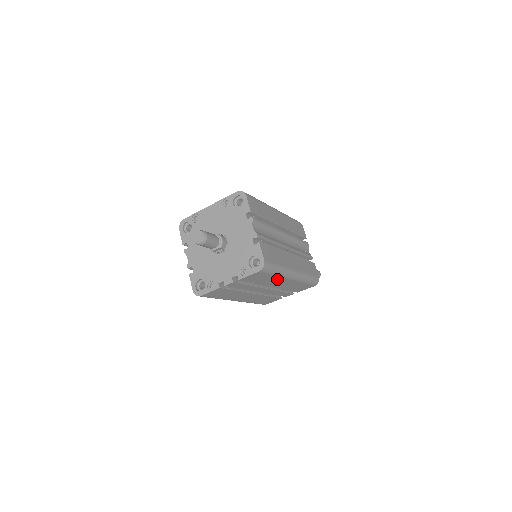
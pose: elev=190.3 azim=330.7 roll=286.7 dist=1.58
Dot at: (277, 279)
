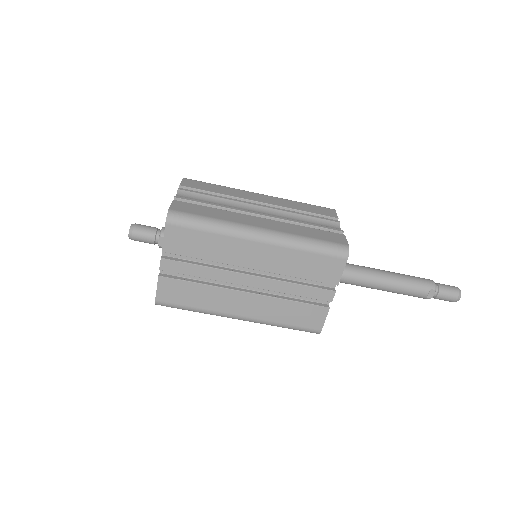
Dot at: (230, 243)
